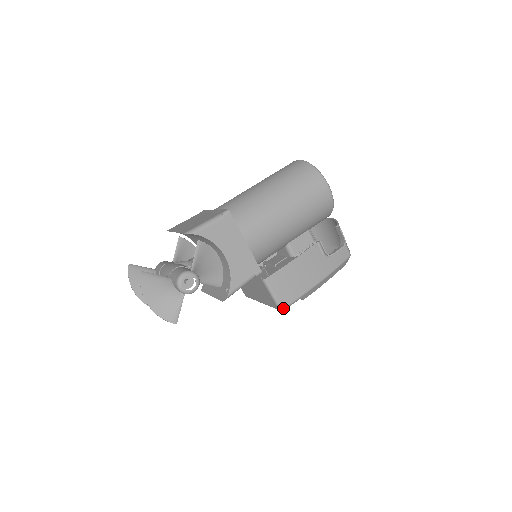
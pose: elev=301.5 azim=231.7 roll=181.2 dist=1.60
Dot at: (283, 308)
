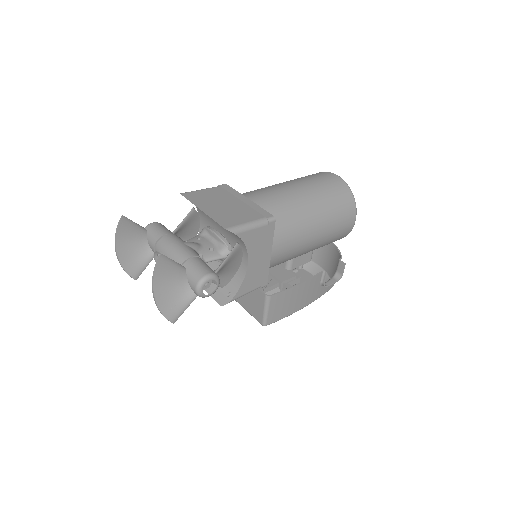
Dot at: occluded
